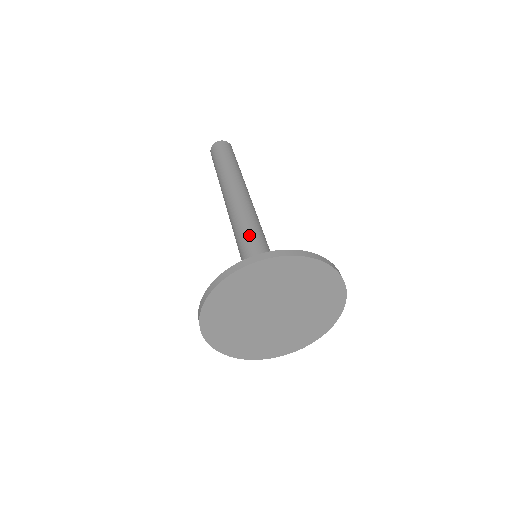
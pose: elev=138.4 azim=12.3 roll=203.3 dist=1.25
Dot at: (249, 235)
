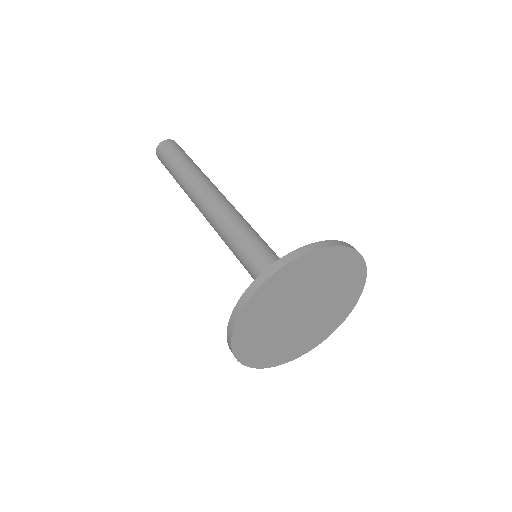
Dot at: (241, 237)
